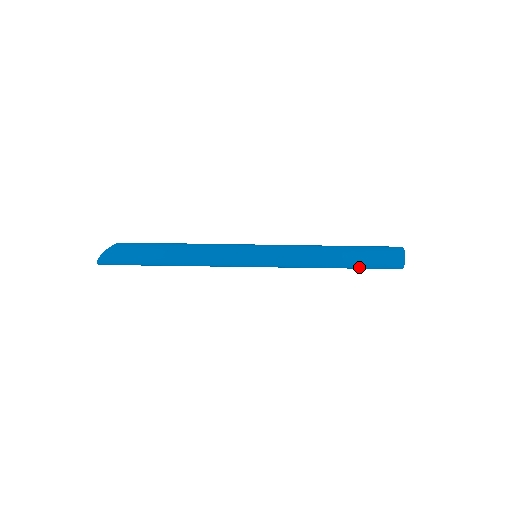
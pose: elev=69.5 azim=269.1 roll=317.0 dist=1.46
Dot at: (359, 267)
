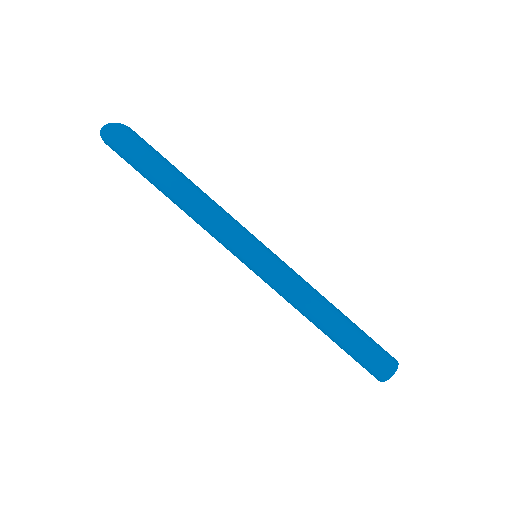
Dot at: (350, 343)
